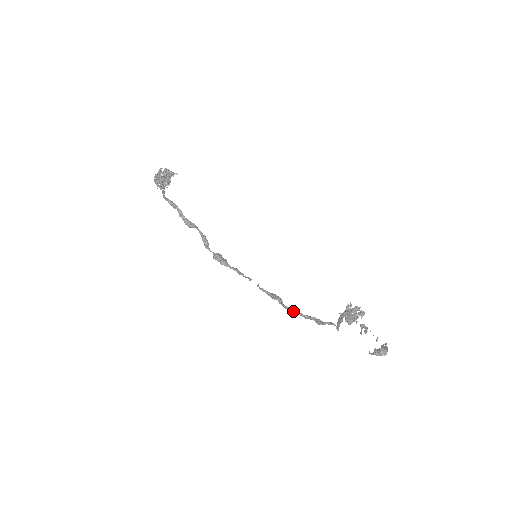
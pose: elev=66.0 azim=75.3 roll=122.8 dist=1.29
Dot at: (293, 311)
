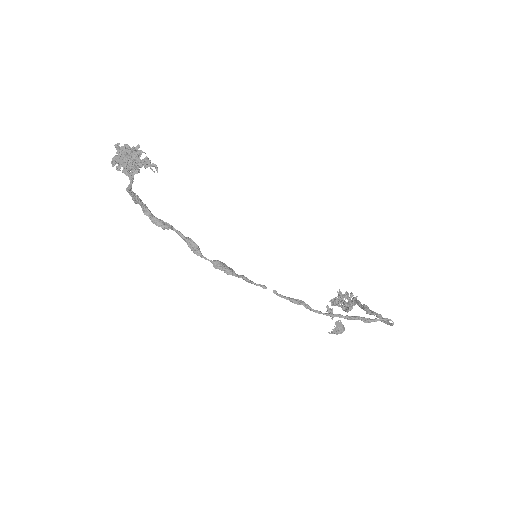
Dot at: (330, 314)
